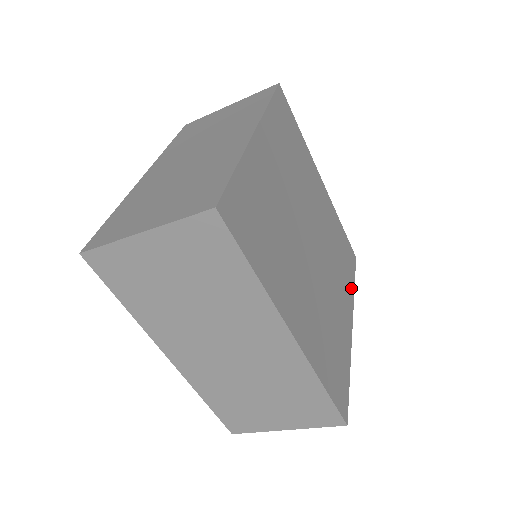
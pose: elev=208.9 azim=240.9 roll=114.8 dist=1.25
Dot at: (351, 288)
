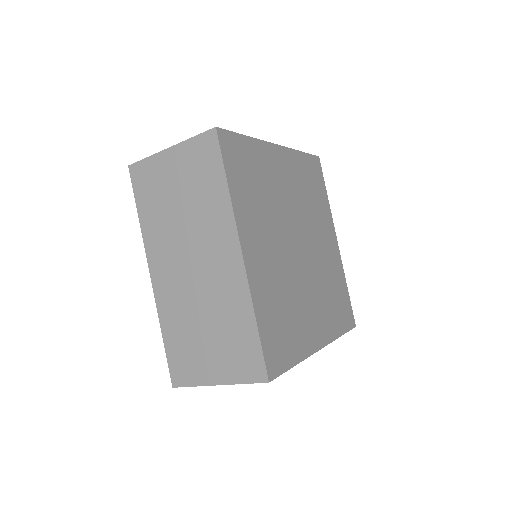
Dot at: (335, 330)
